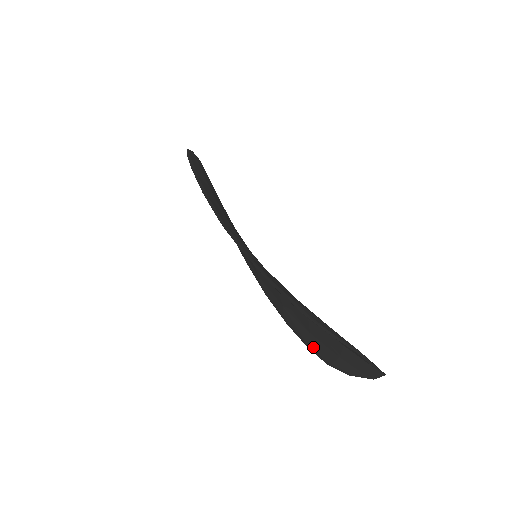
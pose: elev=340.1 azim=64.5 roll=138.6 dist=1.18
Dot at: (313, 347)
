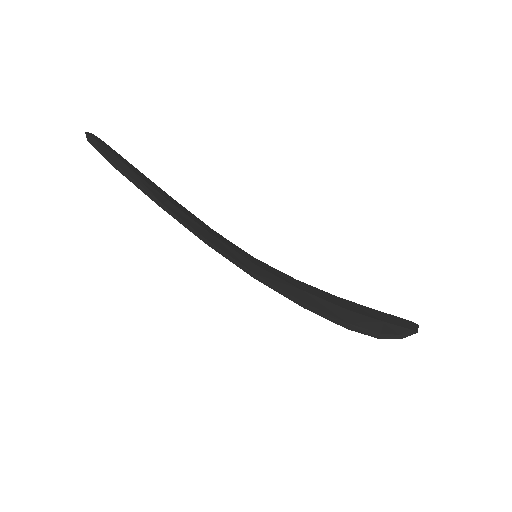
Dot at: occluded
